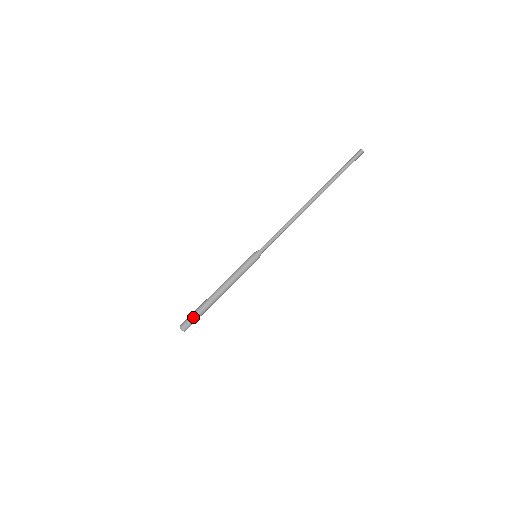
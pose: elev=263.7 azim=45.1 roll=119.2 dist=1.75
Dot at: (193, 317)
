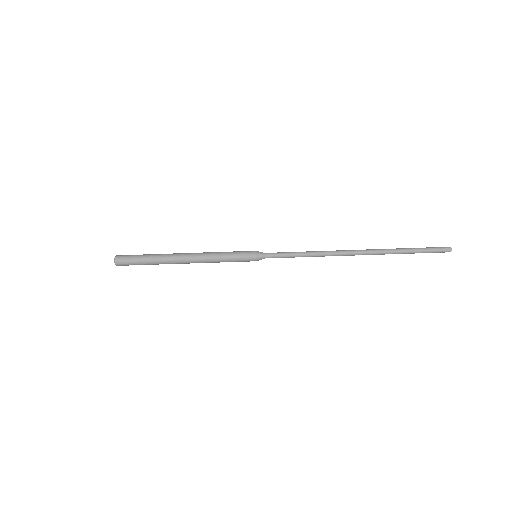
Dot at: (138, 261)
